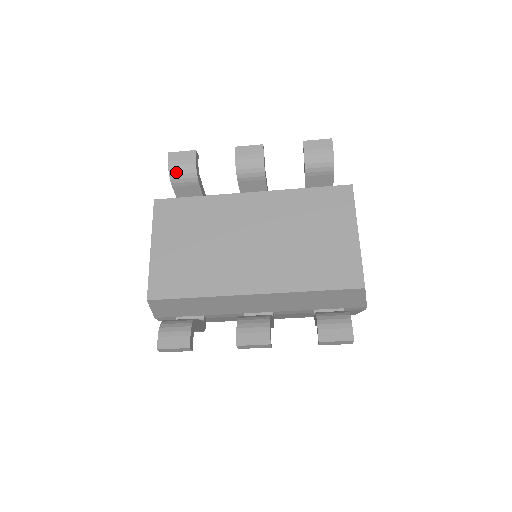
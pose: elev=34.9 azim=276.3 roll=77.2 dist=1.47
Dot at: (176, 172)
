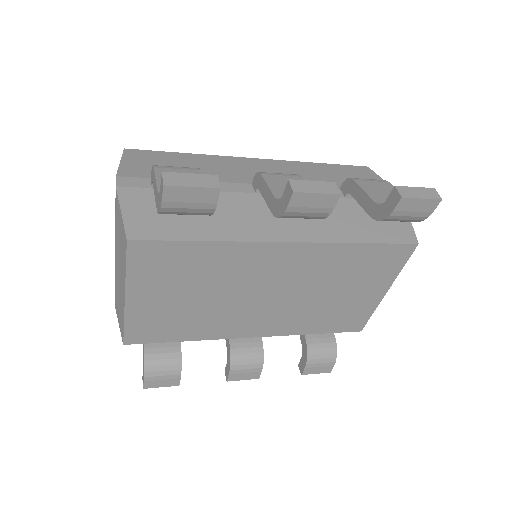
Dot at: (174, 213)
